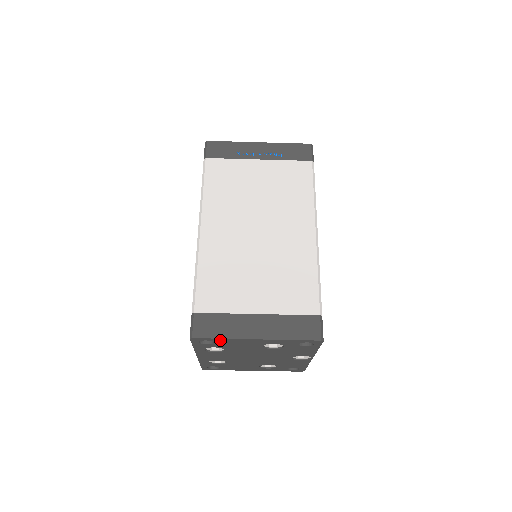
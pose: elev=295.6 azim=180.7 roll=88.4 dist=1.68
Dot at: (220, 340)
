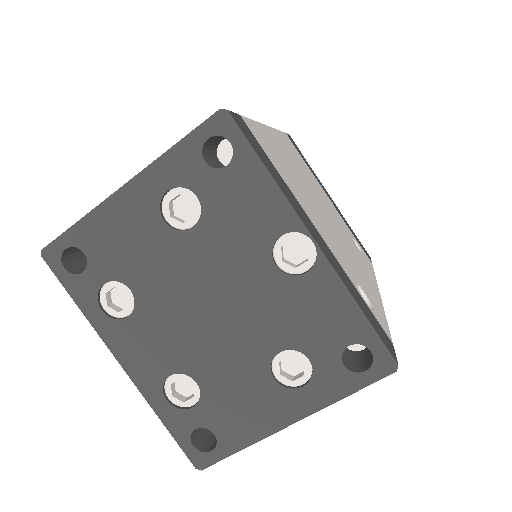
Dot at: (83, 233)
